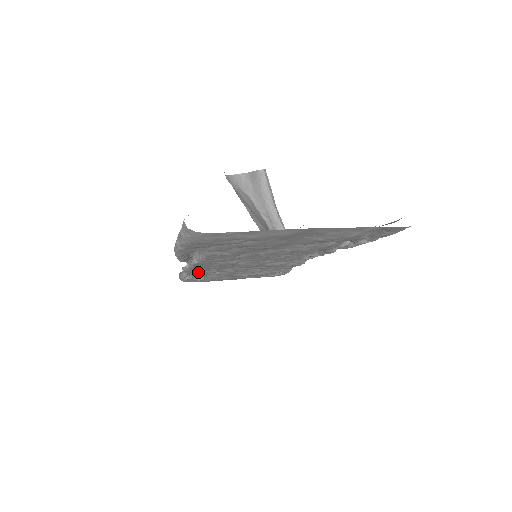
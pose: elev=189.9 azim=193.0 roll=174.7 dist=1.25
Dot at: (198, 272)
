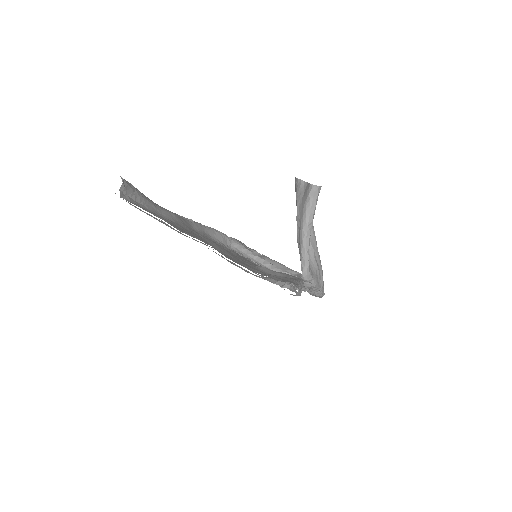
Dot at: occluded
